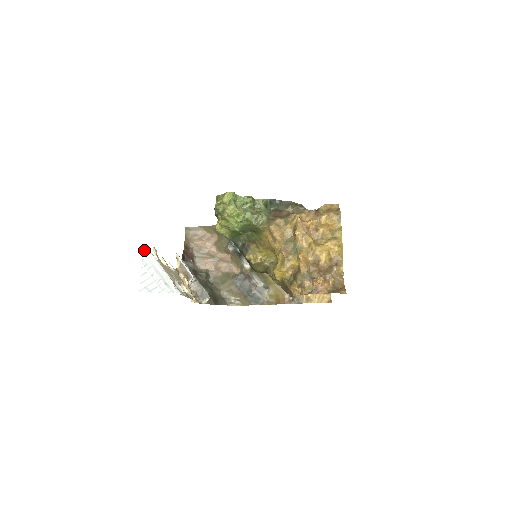
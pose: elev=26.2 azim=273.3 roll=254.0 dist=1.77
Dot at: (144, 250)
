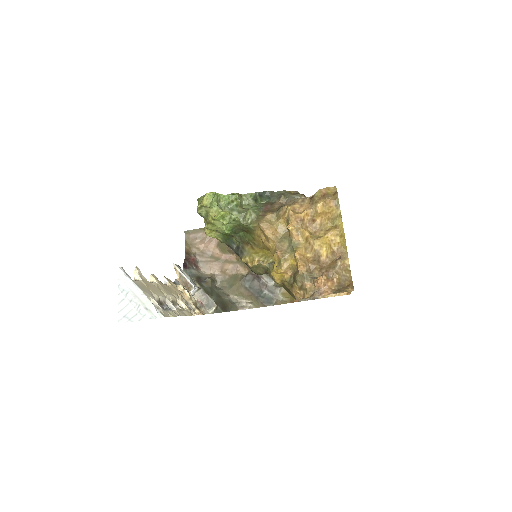
Dot at: (119, 274)
